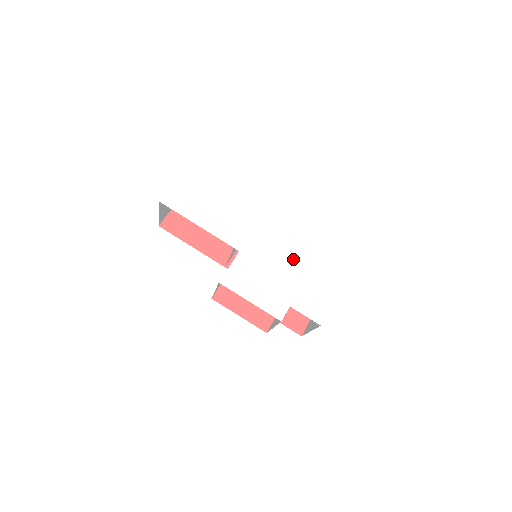
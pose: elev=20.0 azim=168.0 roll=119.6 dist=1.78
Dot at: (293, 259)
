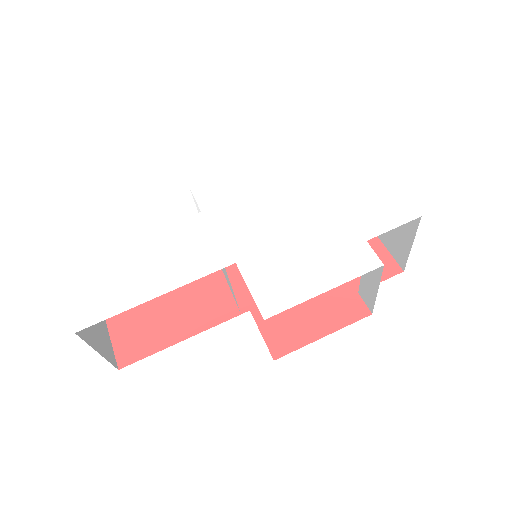
Dot at: (297, 200)
